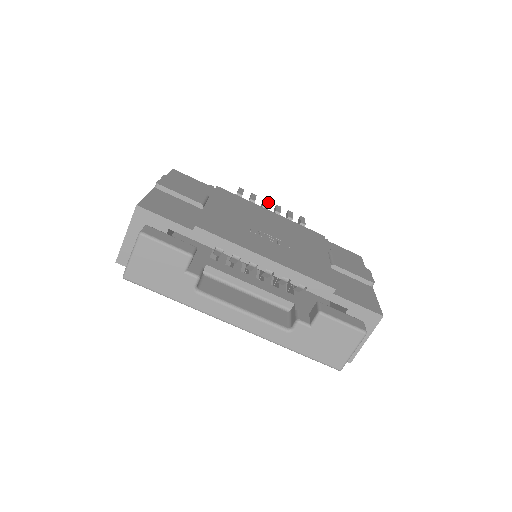
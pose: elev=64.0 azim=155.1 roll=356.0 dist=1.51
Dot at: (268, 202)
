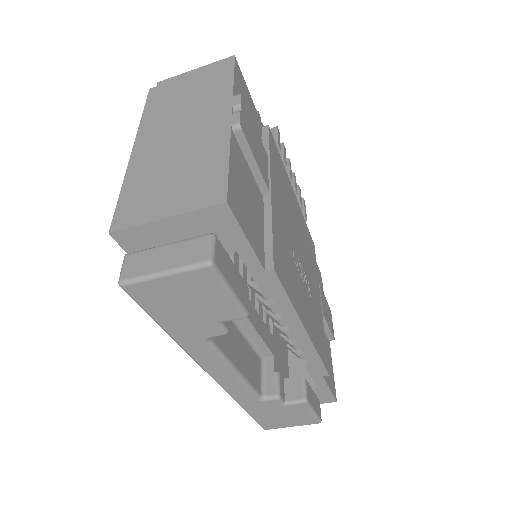
Dot at: occluded
